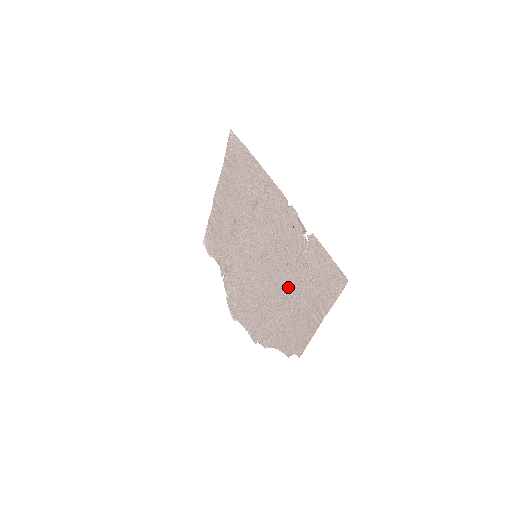
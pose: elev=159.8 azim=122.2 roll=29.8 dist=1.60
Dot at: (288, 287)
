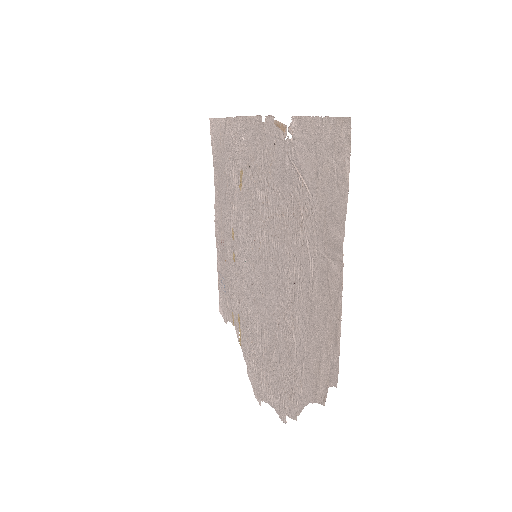
Dot at: (292, 256)
